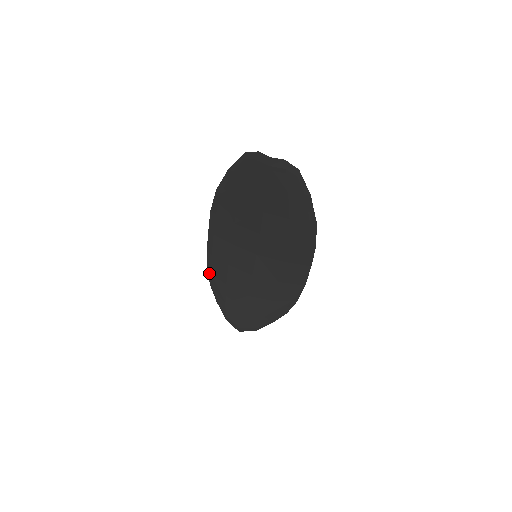
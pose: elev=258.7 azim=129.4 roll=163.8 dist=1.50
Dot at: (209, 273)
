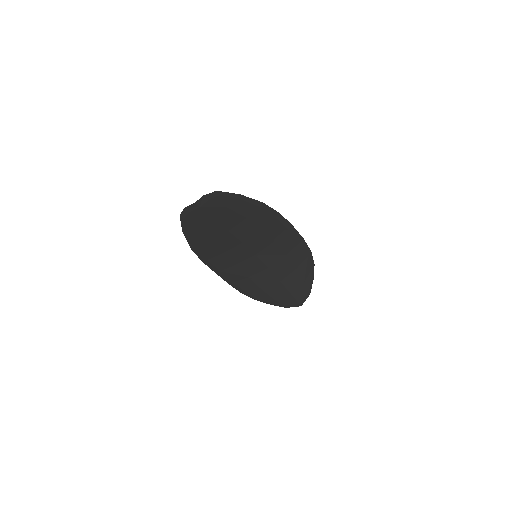
Dot at: (245, 294)
